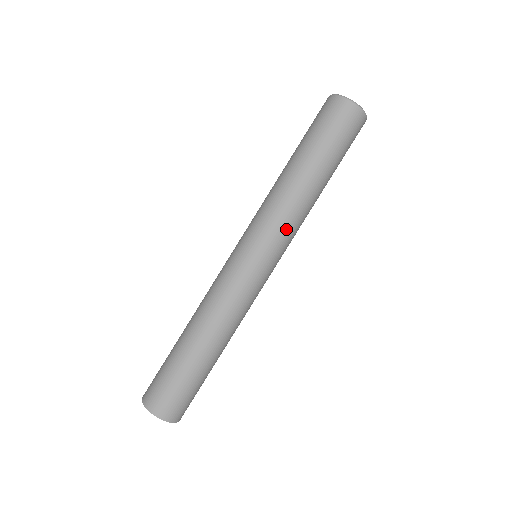
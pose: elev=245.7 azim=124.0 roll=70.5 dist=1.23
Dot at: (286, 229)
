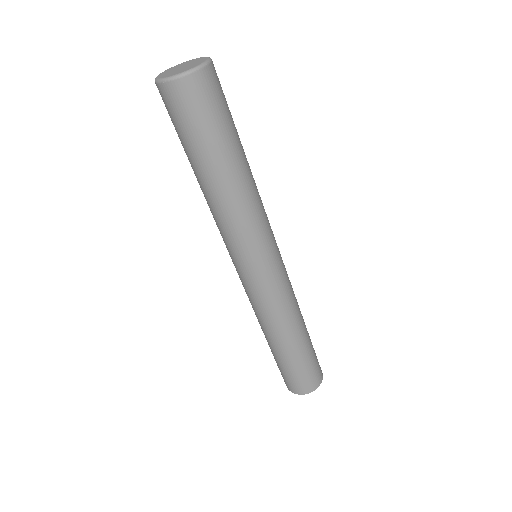
Dot at: (245, 235)
